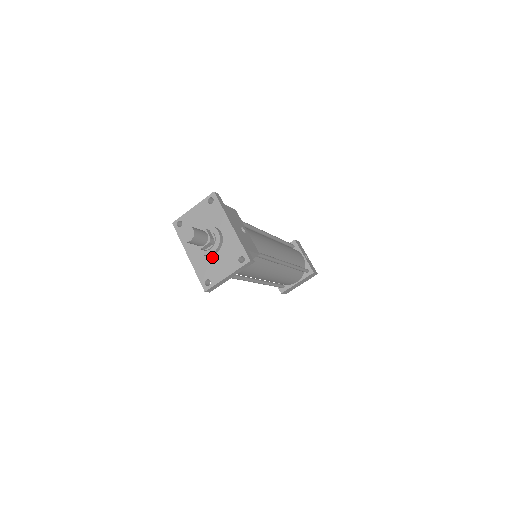
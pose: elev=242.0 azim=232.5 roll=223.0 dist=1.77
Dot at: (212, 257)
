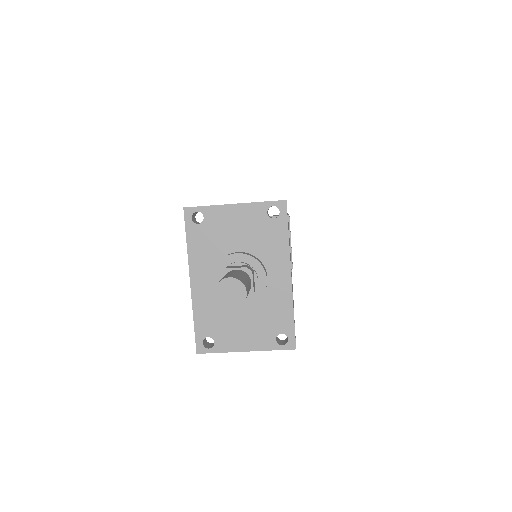
Dot at: occluded
